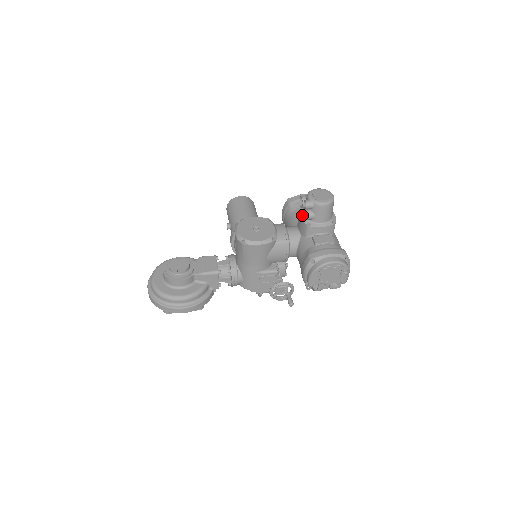
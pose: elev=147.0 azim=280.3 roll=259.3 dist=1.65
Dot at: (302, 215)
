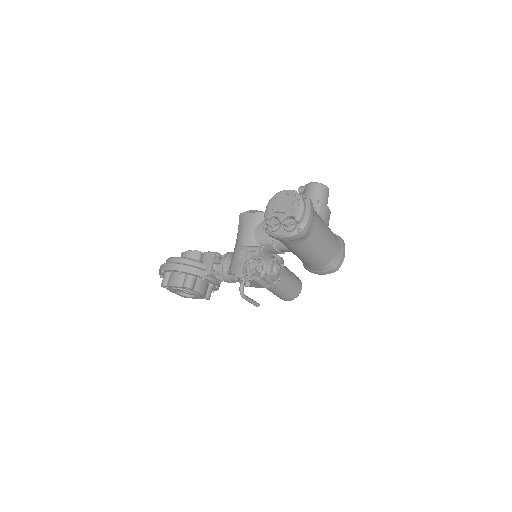
Dot at: occluded
